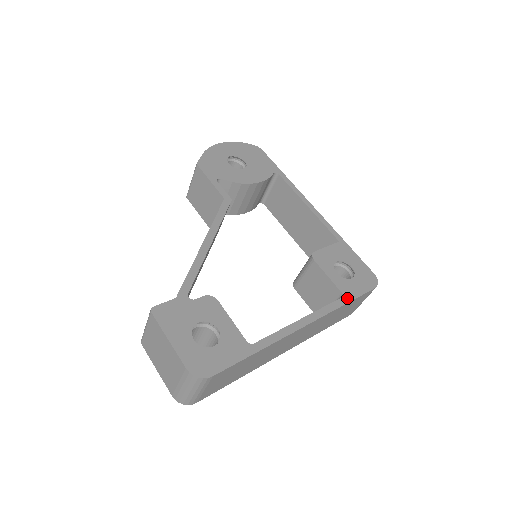
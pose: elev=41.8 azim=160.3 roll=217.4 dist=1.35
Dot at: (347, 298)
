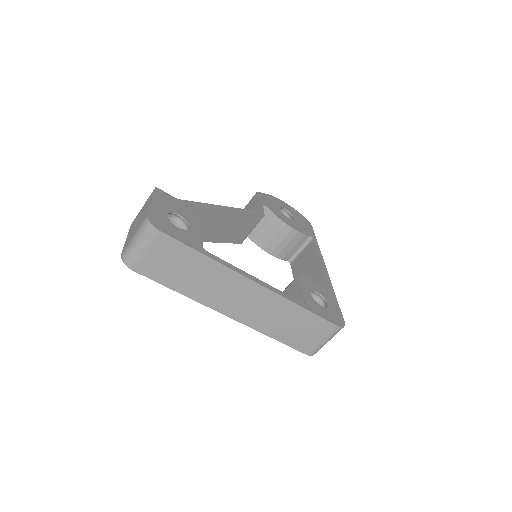
Dot at: (306, 306)
